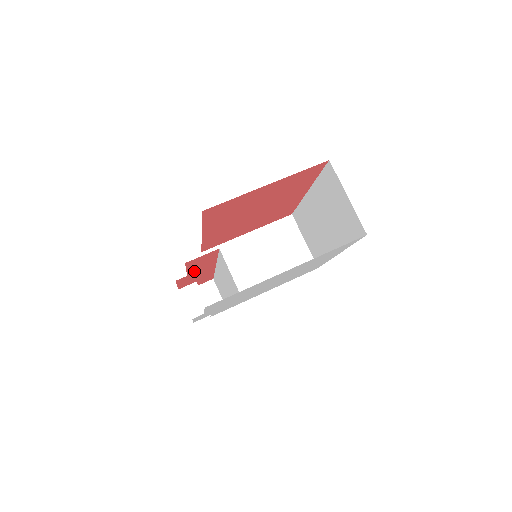
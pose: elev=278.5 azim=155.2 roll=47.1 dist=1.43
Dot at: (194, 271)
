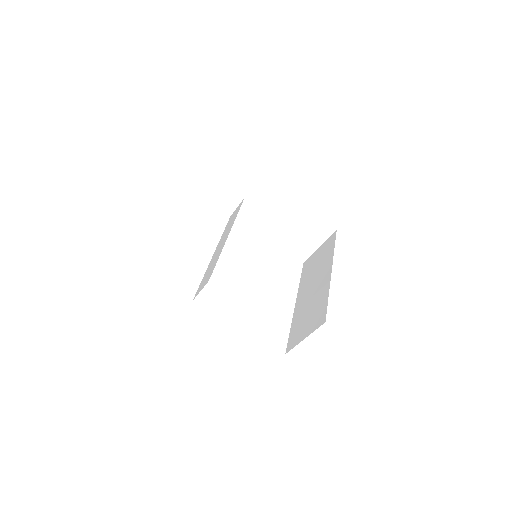
Dot at: occluded
